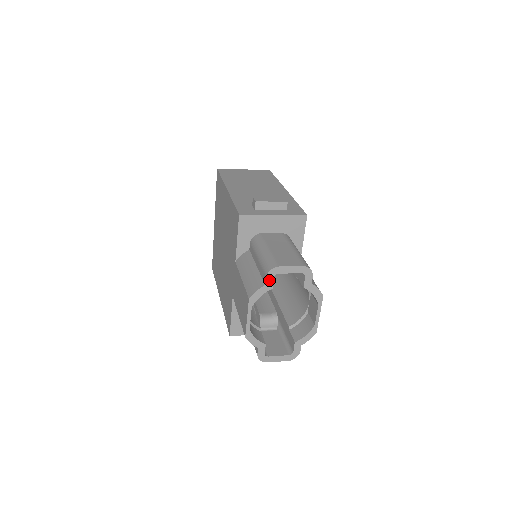
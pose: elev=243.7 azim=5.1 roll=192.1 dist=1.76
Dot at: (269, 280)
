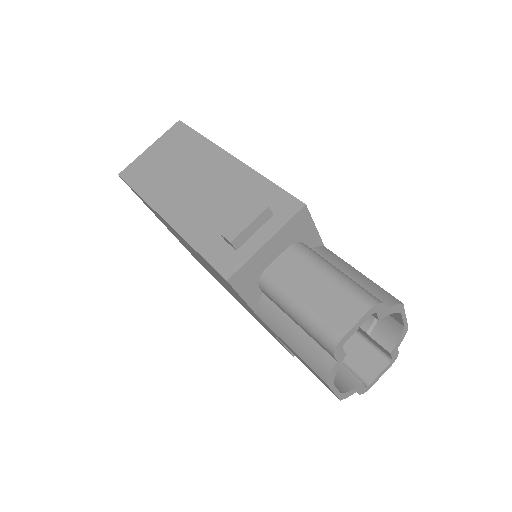
Dot at: (339, 354)
